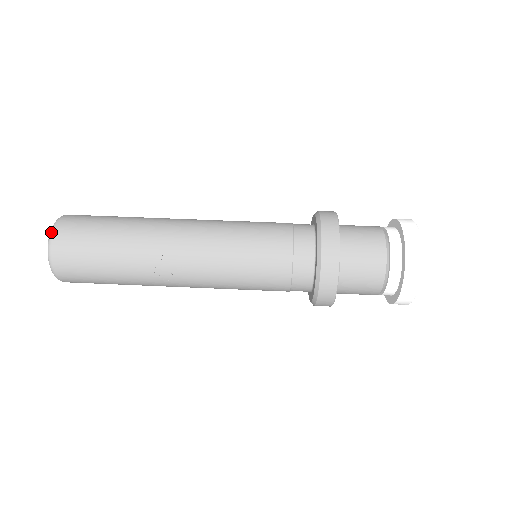
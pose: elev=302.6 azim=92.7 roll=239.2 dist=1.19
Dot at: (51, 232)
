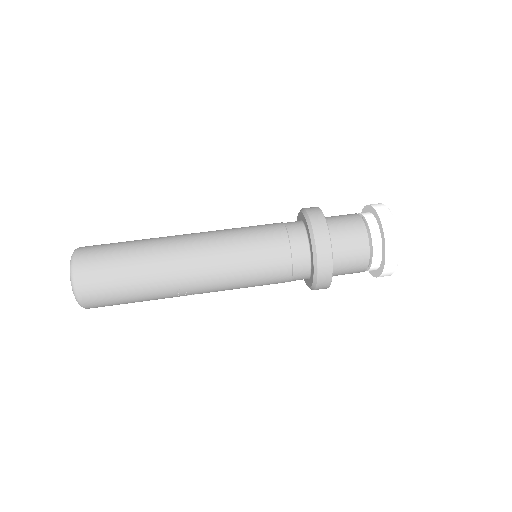
Dot at: (73, 284)
